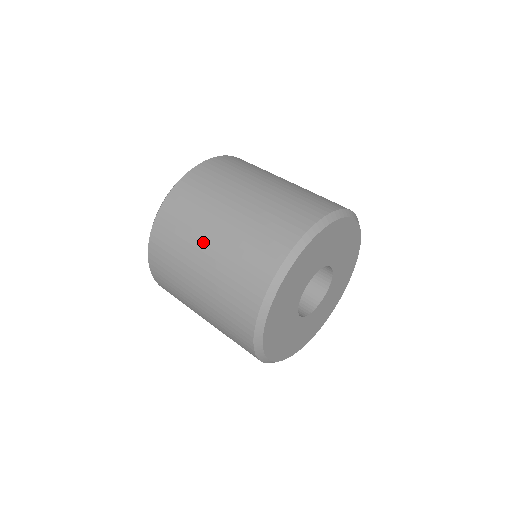
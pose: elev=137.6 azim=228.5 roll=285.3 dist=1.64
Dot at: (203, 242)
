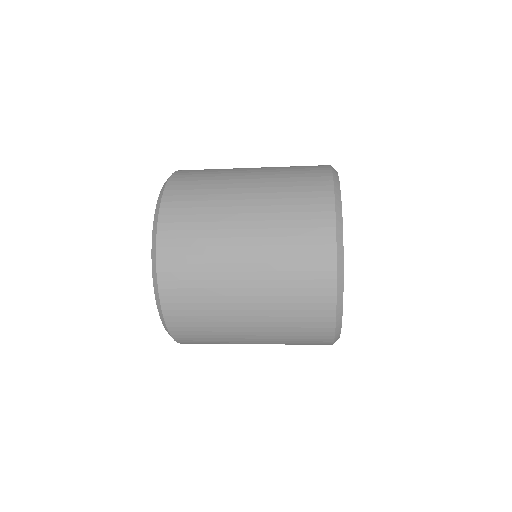
Dot at: (237, 205)
